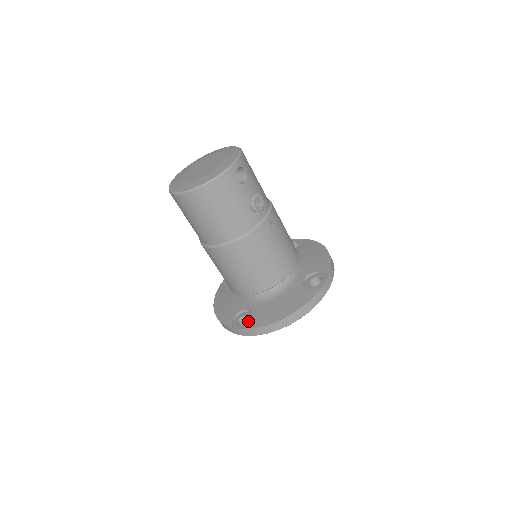
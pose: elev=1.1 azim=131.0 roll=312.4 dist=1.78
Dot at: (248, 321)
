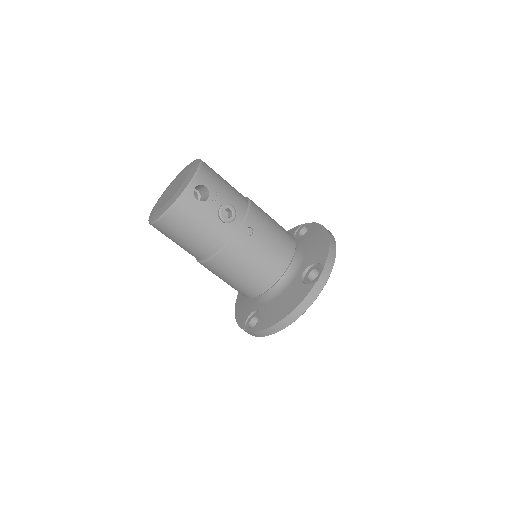
Dot at: (256, 323)
